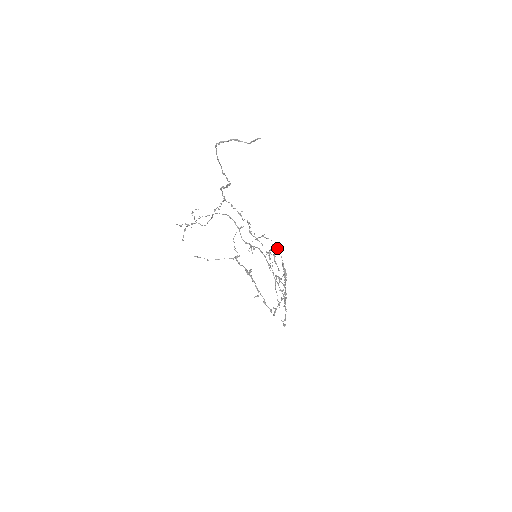
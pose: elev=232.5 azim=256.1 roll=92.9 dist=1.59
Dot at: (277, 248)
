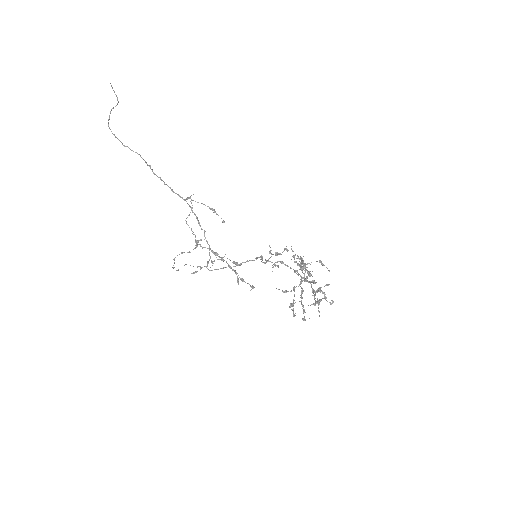
Dot at: occluded
